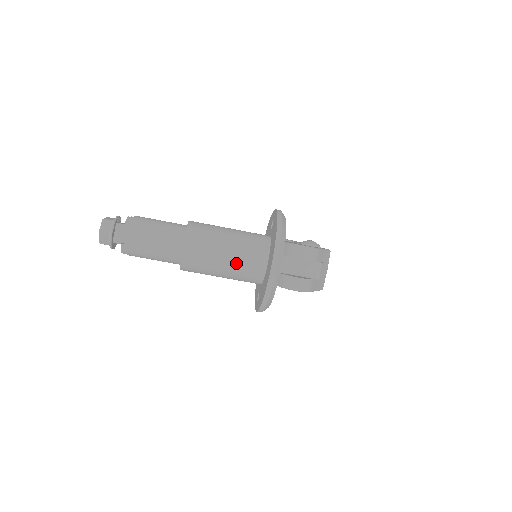
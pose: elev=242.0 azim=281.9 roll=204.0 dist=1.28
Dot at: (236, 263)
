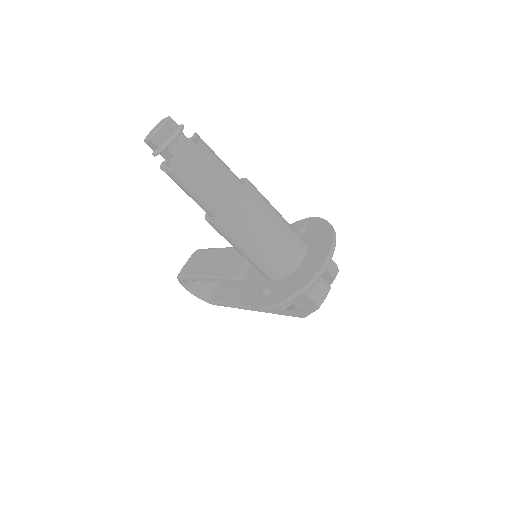
Dot at: (279, 243)
